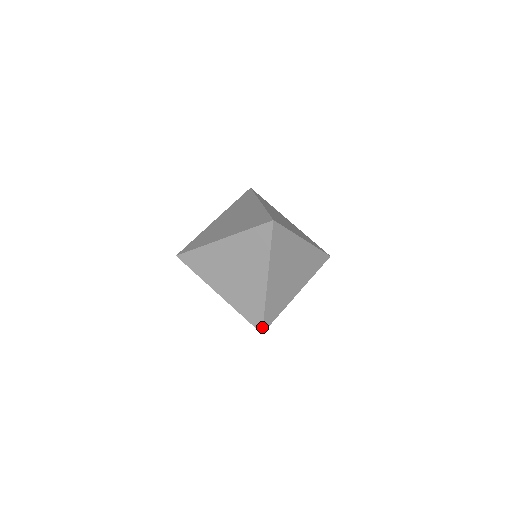
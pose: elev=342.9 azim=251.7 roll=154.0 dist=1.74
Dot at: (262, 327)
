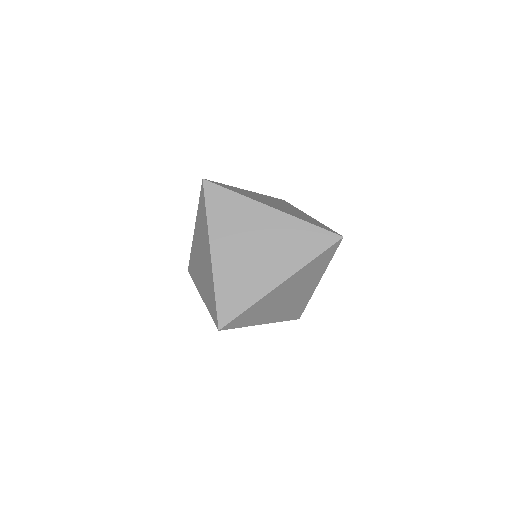
Dot at: (217, 320)
